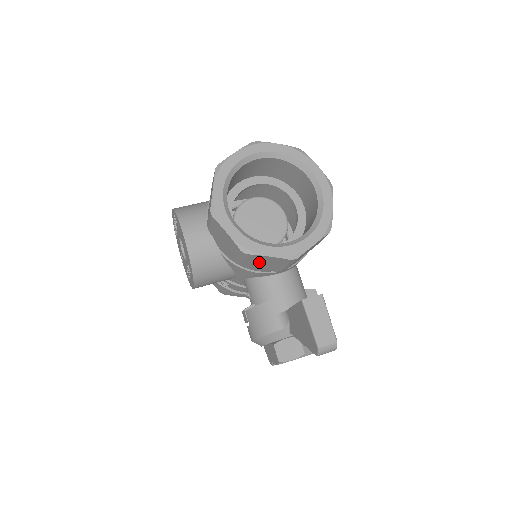
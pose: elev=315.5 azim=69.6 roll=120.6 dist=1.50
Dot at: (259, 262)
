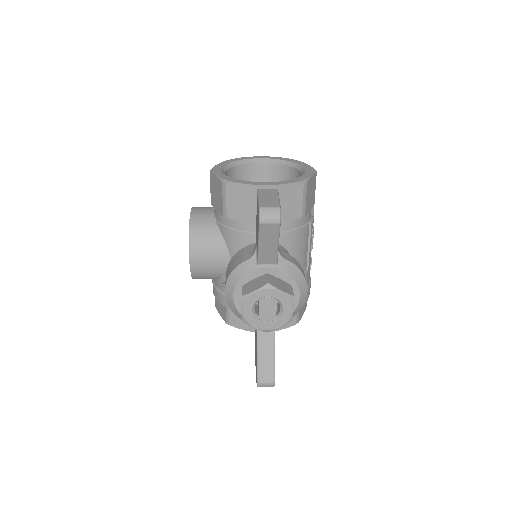
Dot at: (239, 203)
